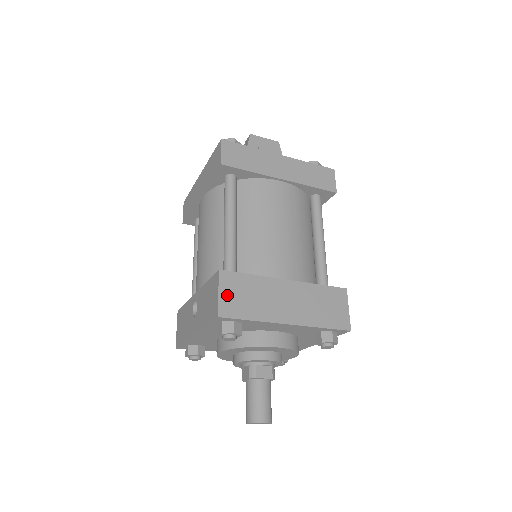
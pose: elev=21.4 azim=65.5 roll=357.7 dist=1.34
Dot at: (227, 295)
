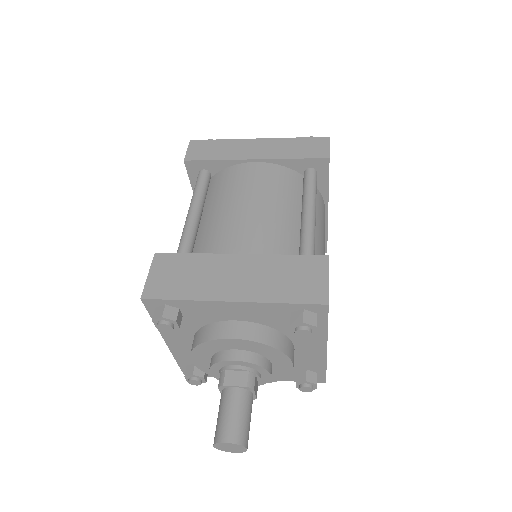
Dot at: (158, 276)
